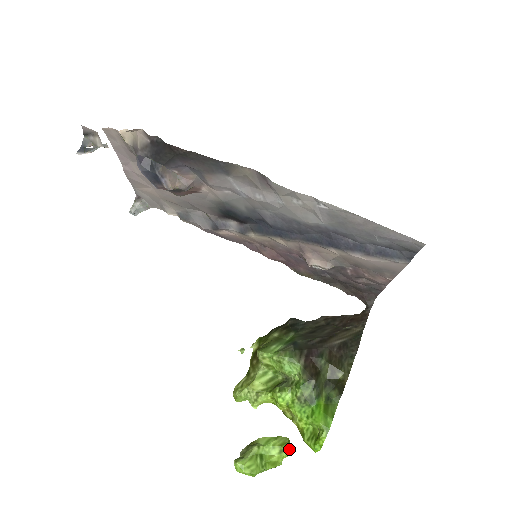
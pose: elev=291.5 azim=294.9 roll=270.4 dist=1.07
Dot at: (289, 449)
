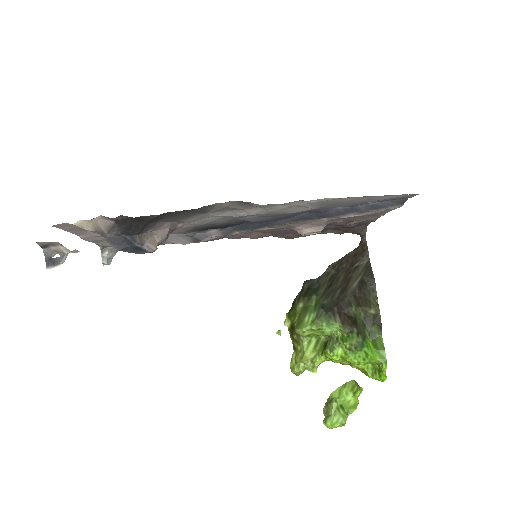
Dot at: (359, 388)
